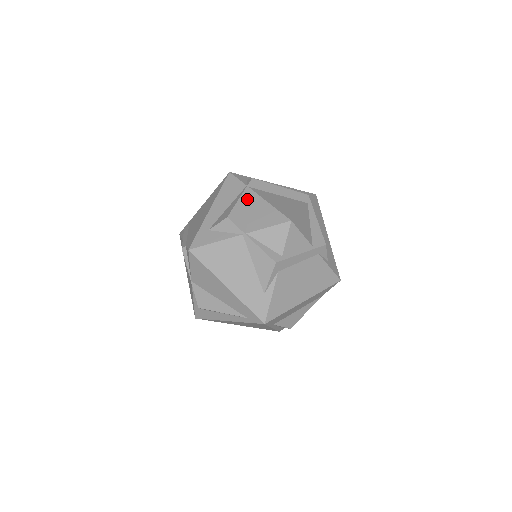
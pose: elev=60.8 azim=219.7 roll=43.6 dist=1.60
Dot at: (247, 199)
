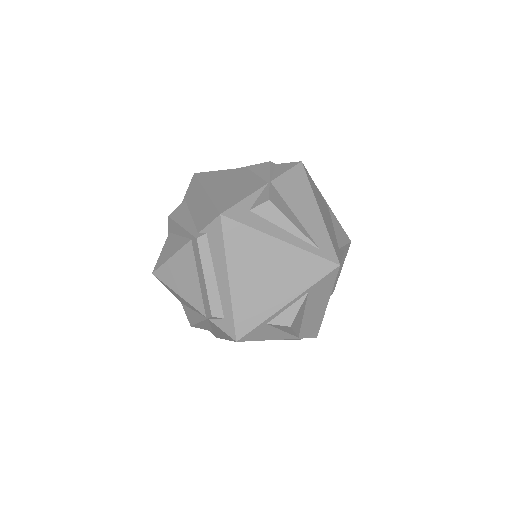
Dot at: occluded
